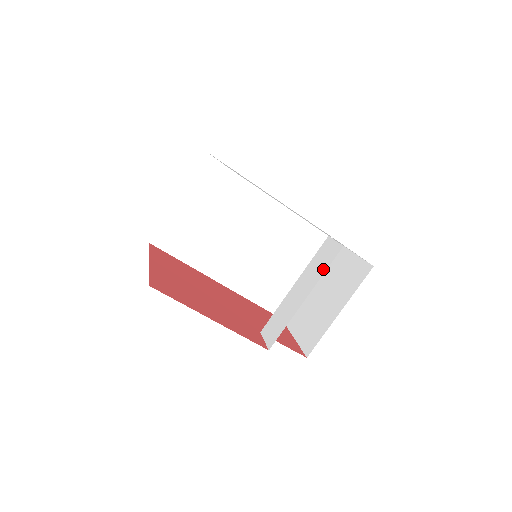
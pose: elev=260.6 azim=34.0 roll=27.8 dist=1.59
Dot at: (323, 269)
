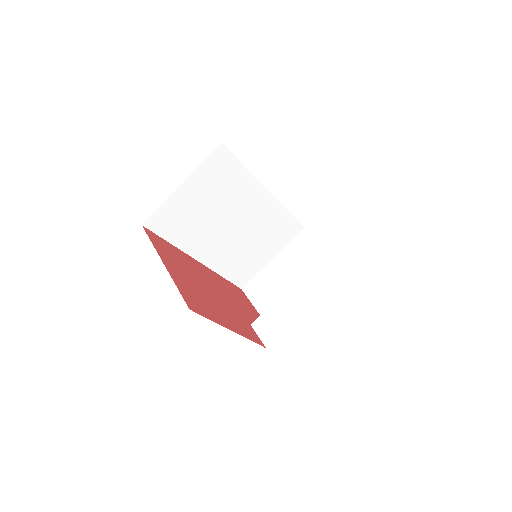
Dot at: (326, 286)
